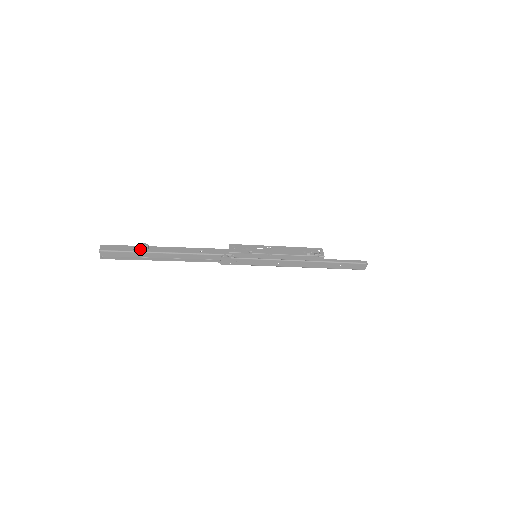
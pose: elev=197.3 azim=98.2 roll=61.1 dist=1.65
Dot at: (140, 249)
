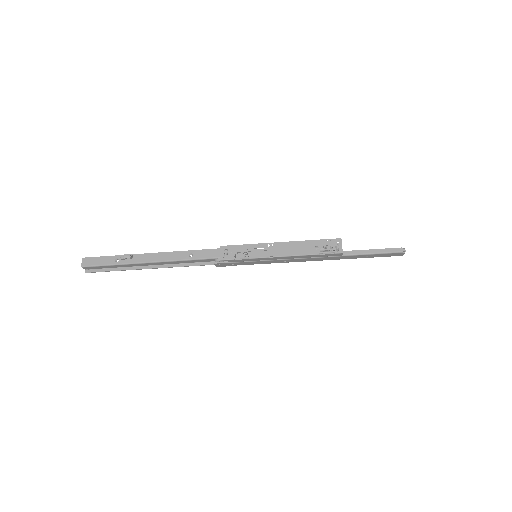
Dot at: (123, 260)
